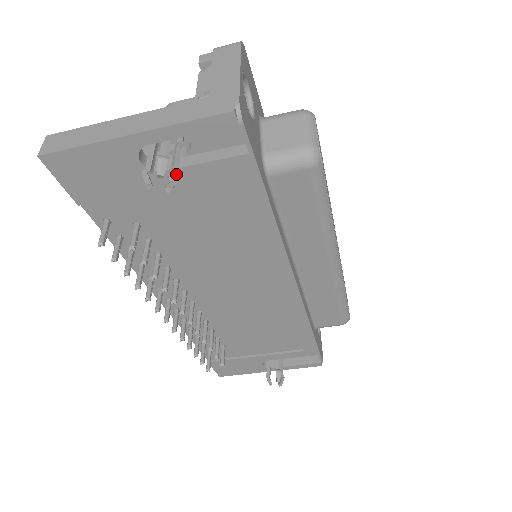
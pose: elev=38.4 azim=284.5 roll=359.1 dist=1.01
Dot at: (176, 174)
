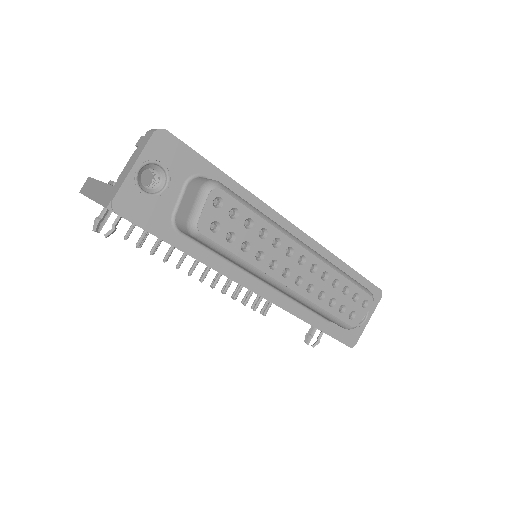
Dot at: (114, 225)
